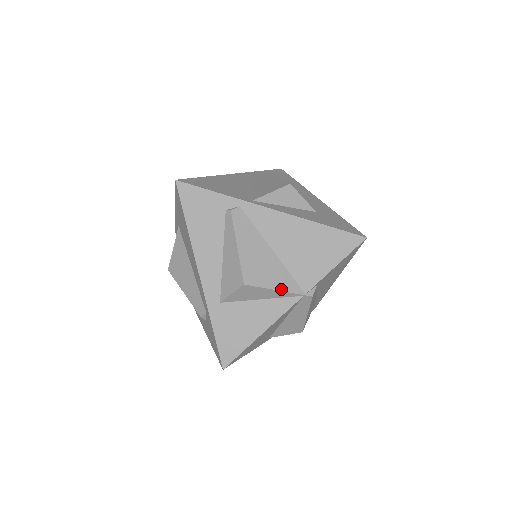
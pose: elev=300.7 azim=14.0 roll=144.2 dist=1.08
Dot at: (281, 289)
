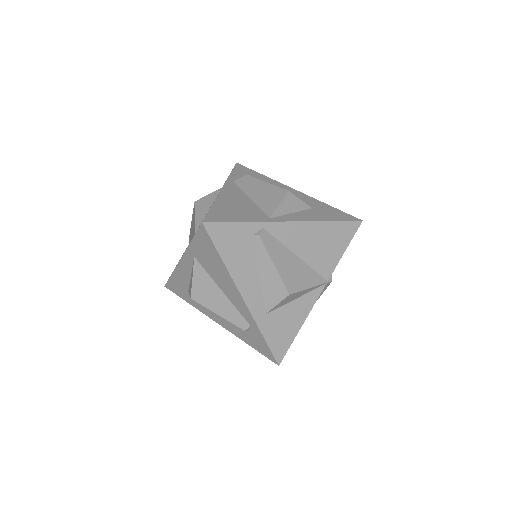
Dot at: (312, 285)
